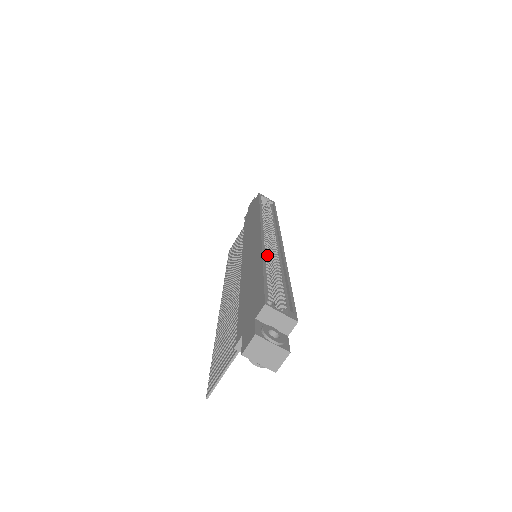
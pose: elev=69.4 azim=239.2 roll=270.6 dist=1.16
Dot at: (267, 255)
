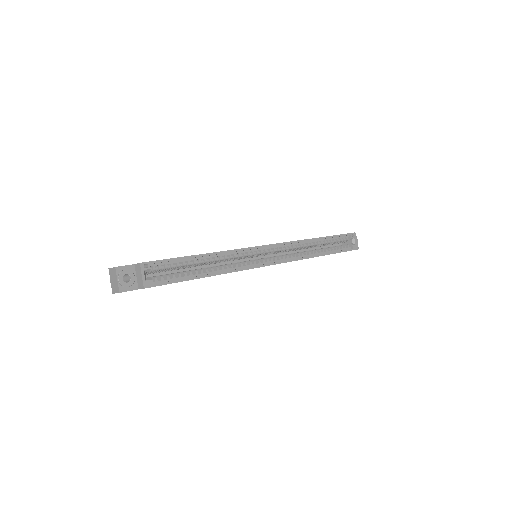
Dot at: (229, 257)
